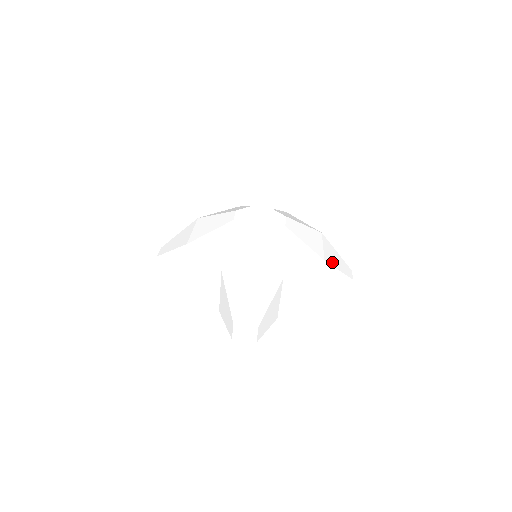
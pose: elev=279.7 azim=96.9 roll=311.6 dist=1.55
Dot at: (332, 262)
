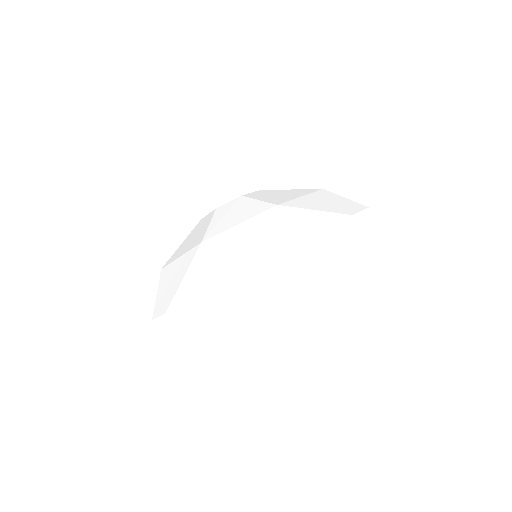
Dot at: occluded
